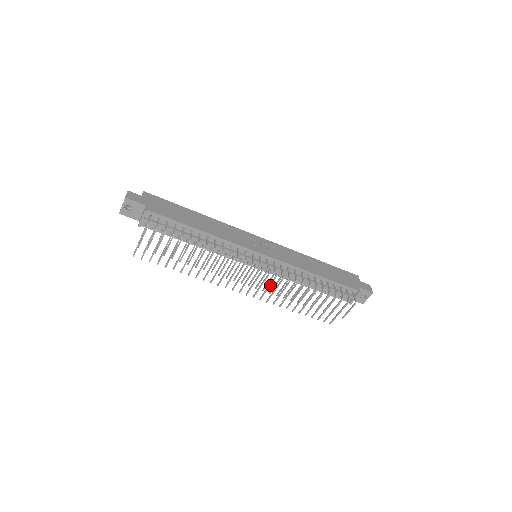
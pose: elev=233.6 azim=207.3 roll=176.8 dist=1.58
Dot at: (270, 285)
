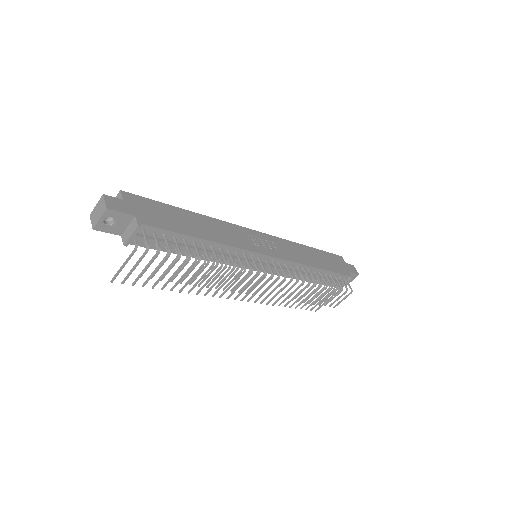
Dot at: (270, 287)
